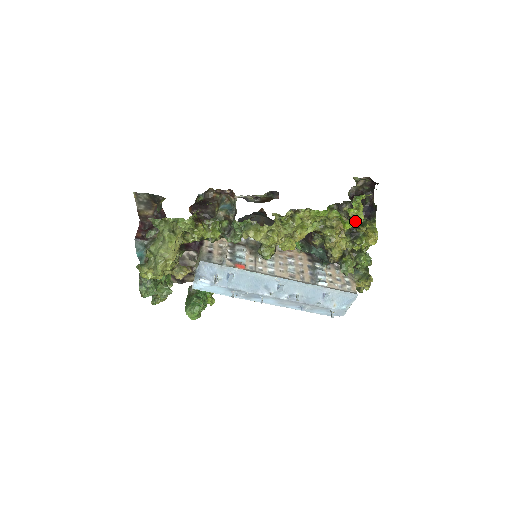
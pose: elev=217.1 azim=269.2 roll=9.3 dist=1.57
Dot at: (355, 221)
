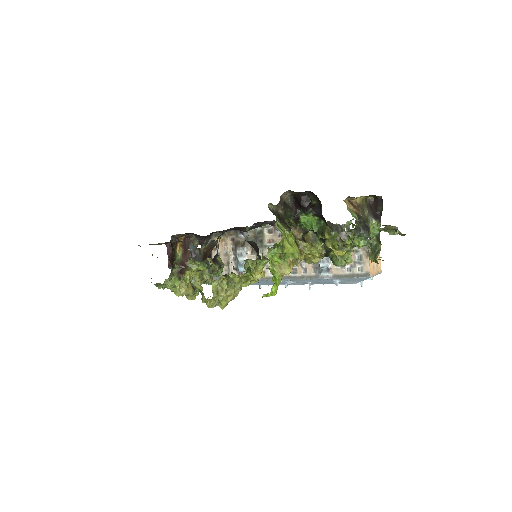
Dot at: (271, 294)
